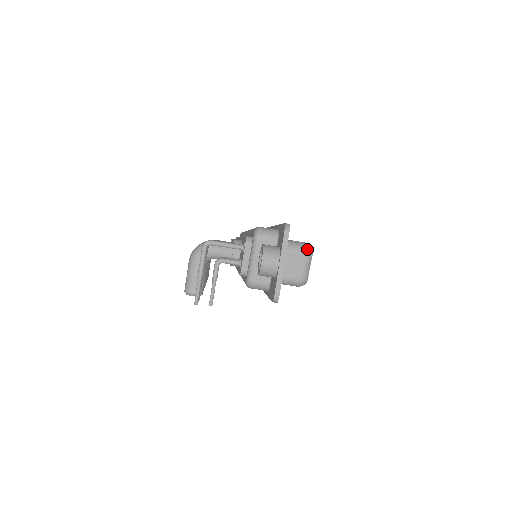
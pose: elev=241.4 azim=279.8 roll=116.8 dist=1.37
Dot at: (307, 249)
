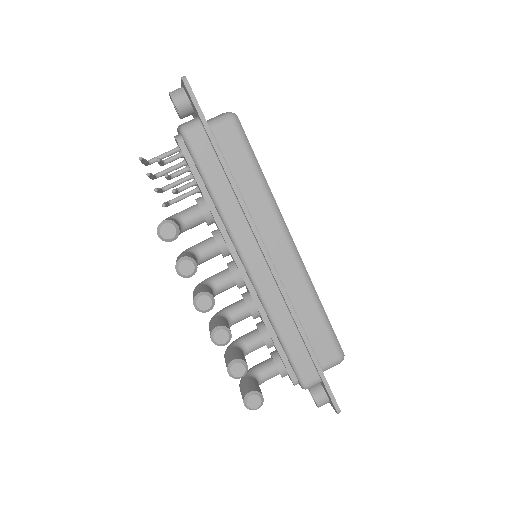
Dot at: occluded
